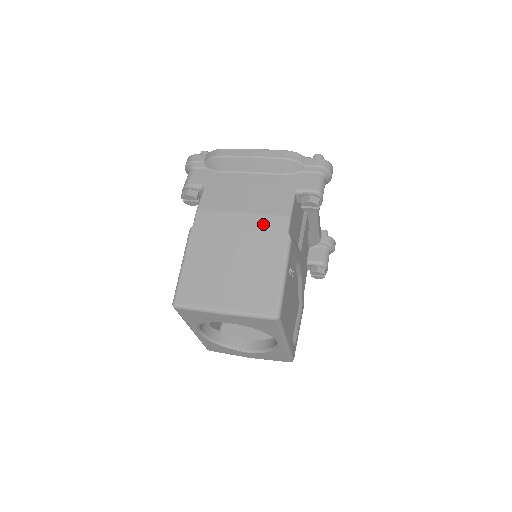
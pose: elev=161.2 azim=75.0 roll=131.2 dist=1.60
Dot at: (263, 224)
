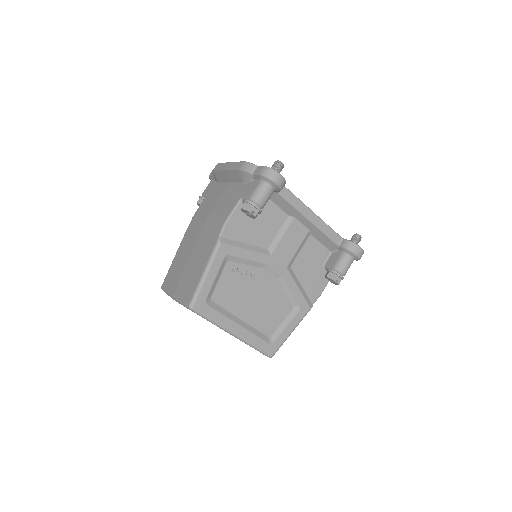
Dot at: (211, 228)
